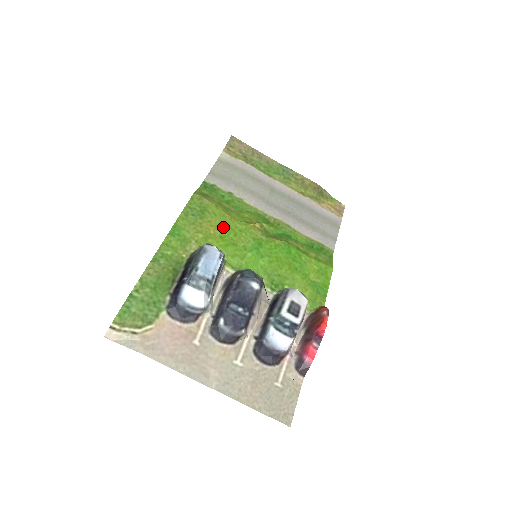
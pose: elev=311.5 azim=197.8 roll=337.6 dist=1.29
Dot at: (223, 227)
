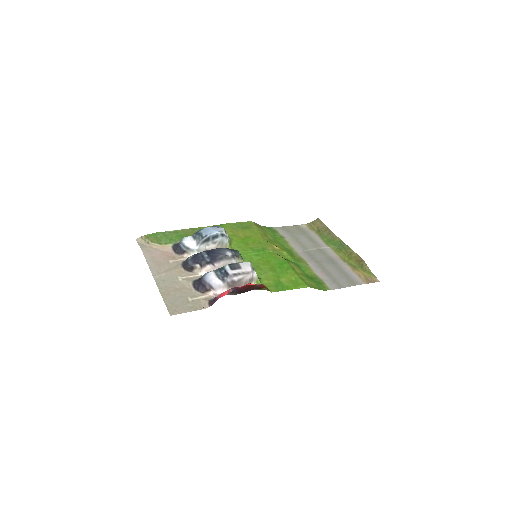
Dot at: (250, 237)
